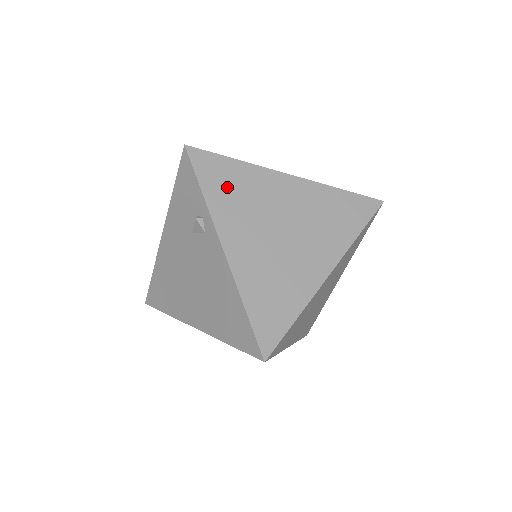
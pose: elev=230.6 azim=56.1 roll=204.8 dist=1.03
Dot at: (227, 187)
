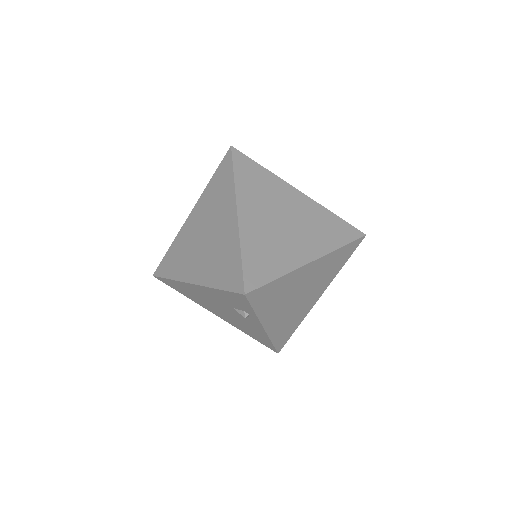
Dot at: (271, 298)
